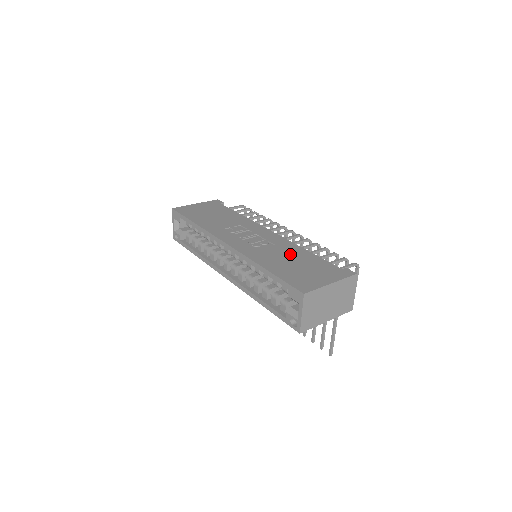
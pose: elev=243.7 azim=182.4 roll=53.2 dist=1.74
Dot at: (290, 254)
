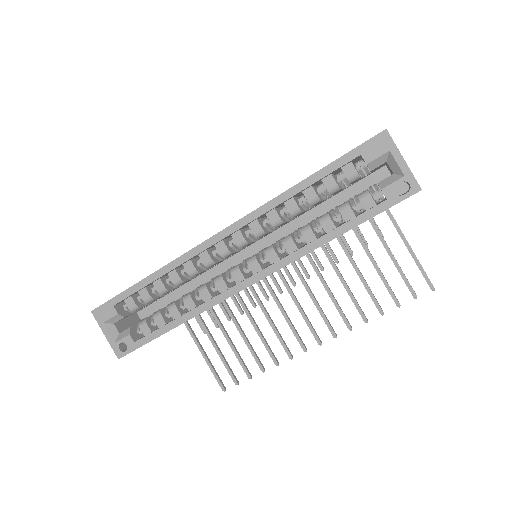
Dot at: occluded
